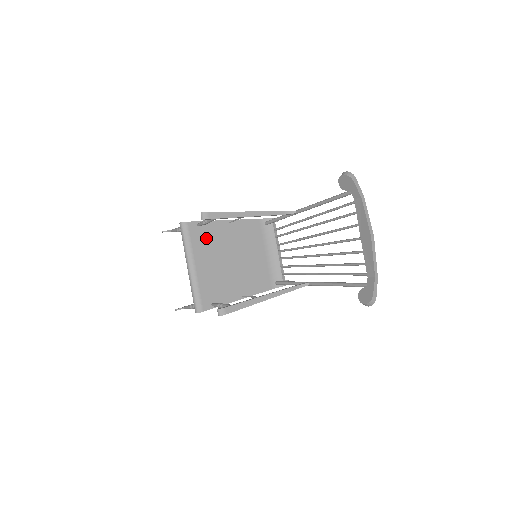
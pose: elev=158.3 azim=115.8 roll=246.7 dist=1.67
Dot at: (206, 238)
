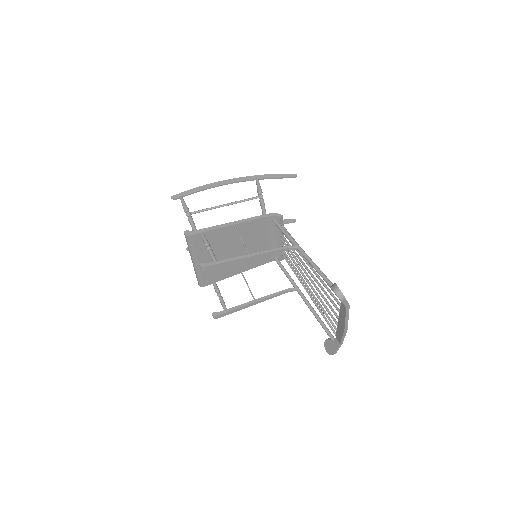
Dot at: (210, 242)
